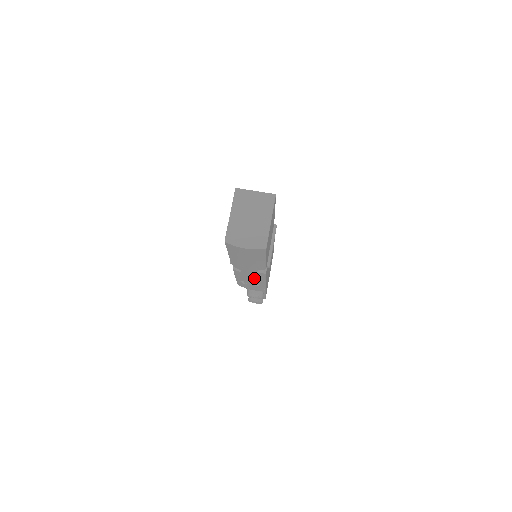
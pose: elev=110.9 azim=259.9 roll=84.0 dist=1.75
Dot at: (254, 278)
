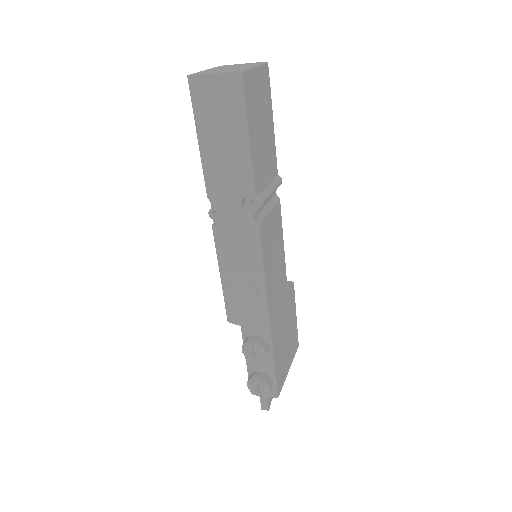
Dot at: (243, 250)
